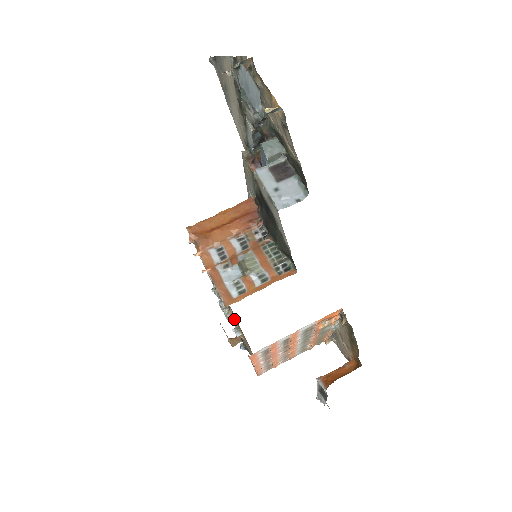
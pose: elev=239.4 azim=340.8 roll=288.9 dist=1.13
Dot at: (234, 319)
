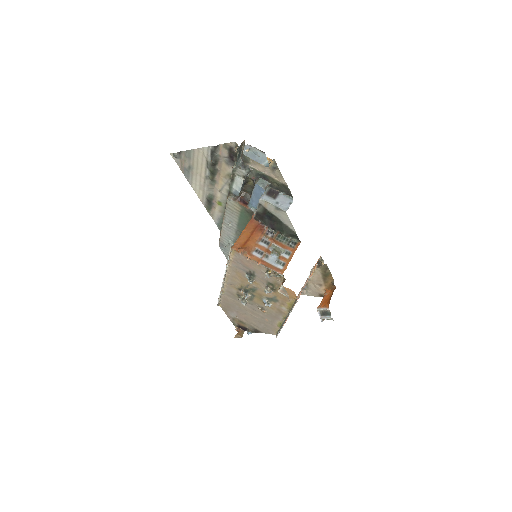
Dot at: (274, 290)
